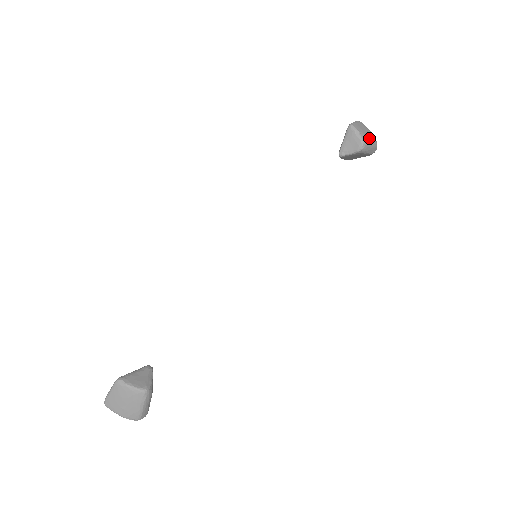
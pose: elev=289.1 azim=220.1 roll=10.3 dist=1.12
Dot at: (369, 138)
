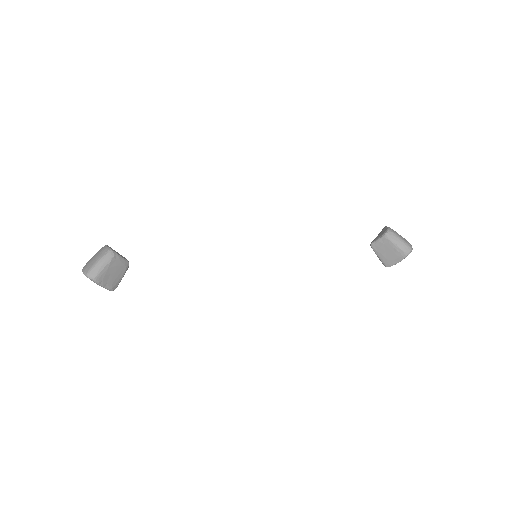
Dot at: (400, 235)
